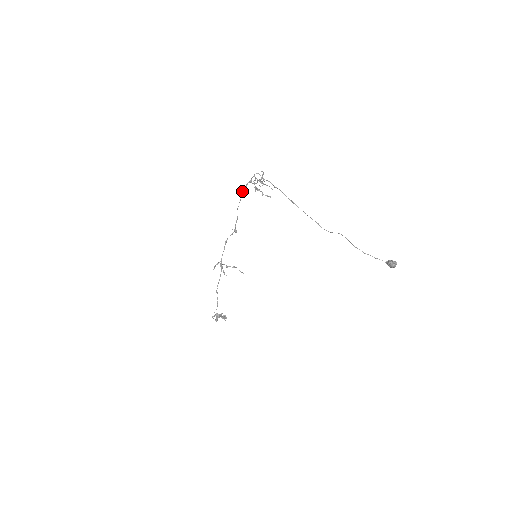
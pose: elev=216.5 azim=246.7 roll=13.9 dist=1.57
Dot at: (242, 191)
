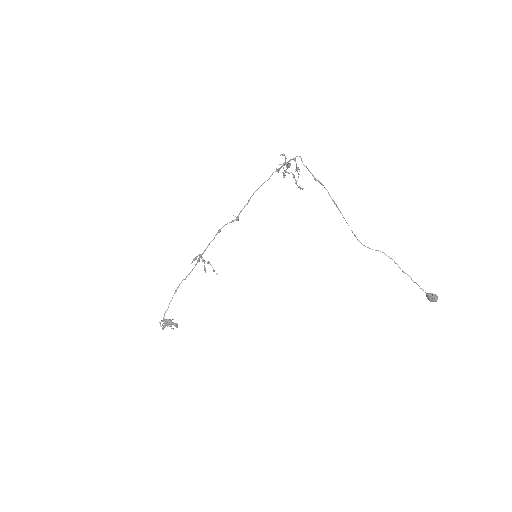
Dot at: (273, 172)
